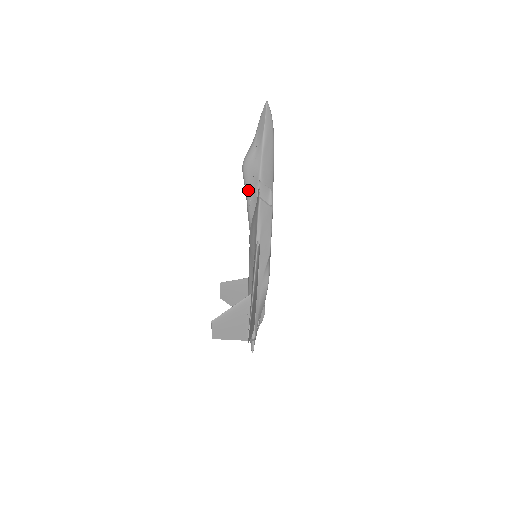
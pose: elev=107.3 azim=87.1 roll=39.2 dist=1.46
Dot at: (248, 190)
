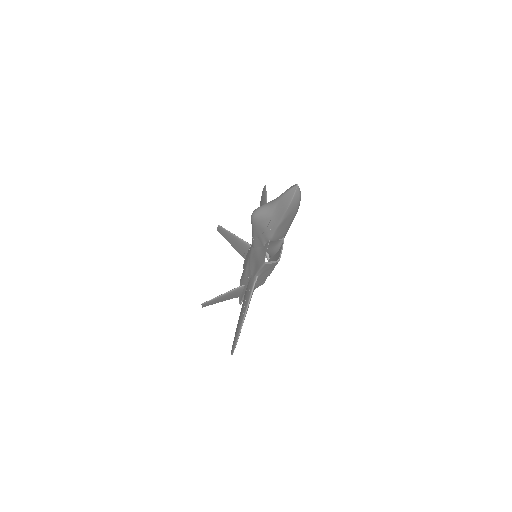
Dot at: (255, 233)
